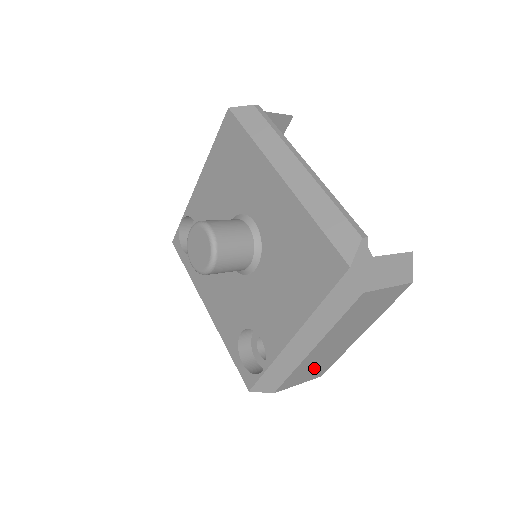
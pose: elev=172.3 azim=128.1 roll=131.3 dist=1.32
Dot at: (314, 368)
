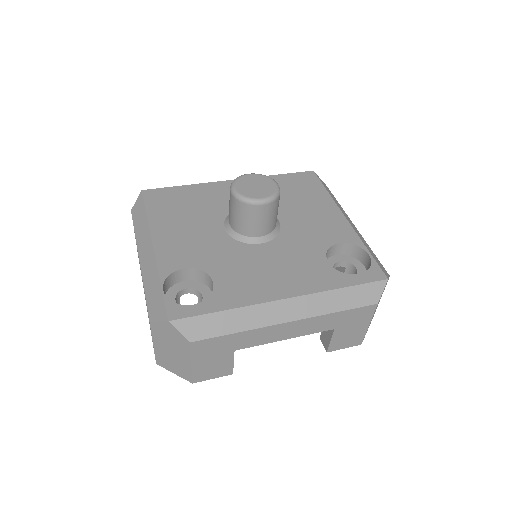
Dot at: occluded
